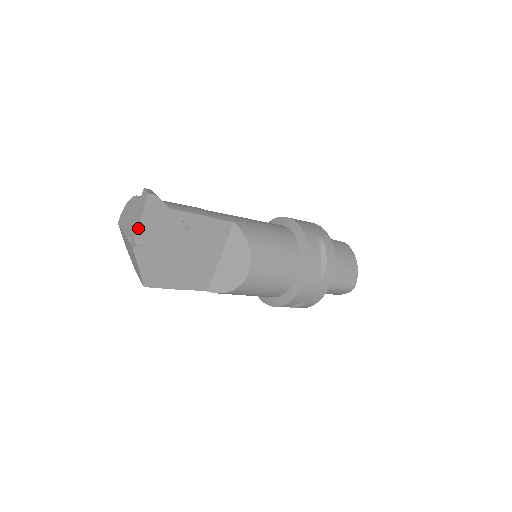
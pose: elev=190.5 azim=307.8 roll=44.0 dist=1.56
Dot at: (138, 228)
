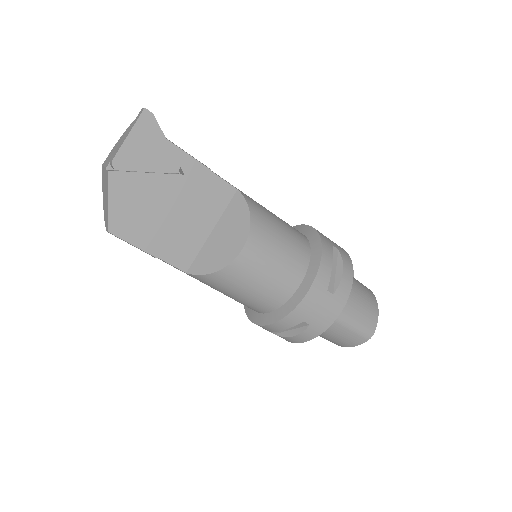
Dot at: (121, 147)
